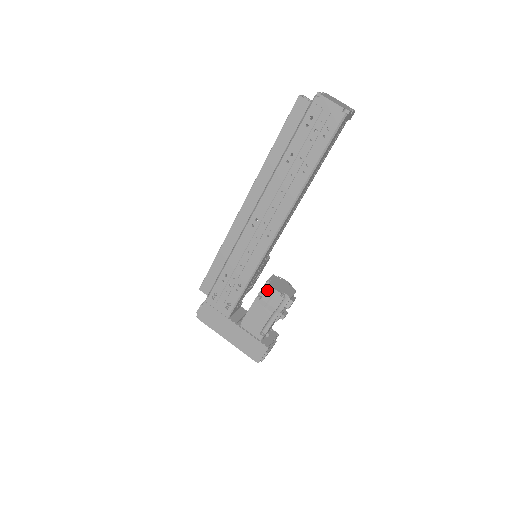
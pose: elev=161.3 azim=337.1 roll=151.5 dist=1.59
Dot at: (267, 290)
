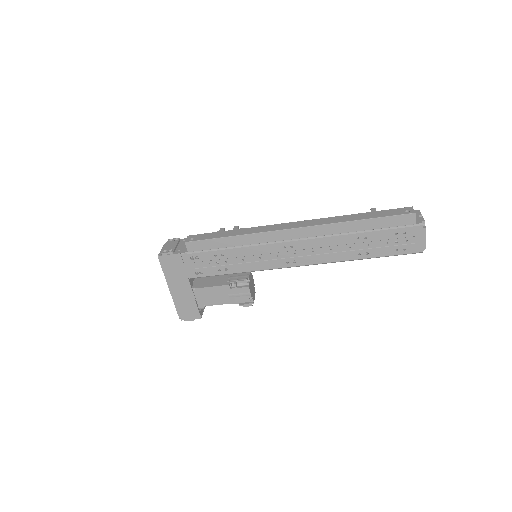
Dot at: (244, 288)
